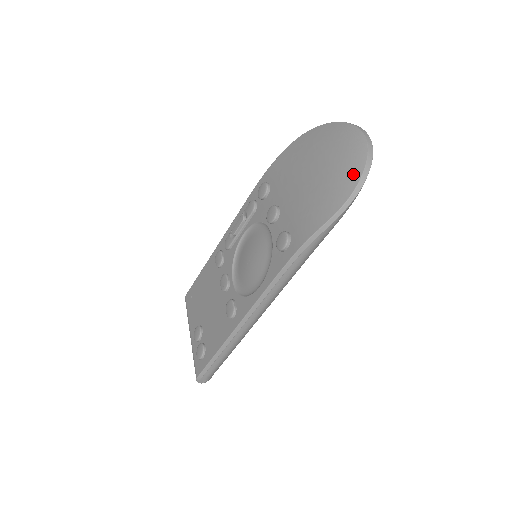
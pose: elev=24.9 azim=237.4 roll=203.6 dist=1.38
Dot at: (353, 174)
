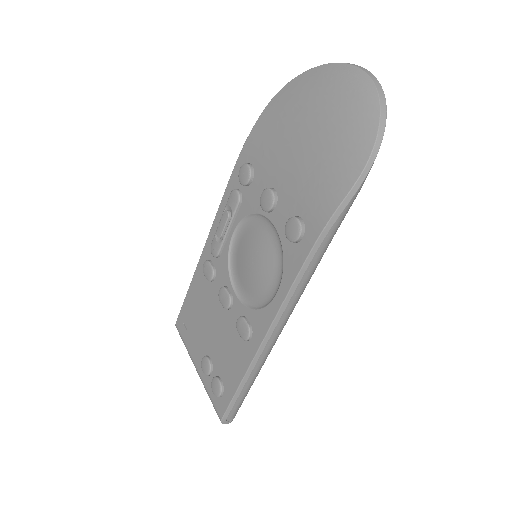
Dot at: (367, 122)
